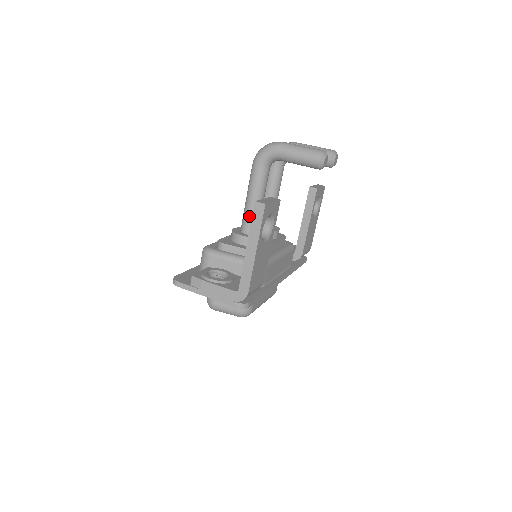
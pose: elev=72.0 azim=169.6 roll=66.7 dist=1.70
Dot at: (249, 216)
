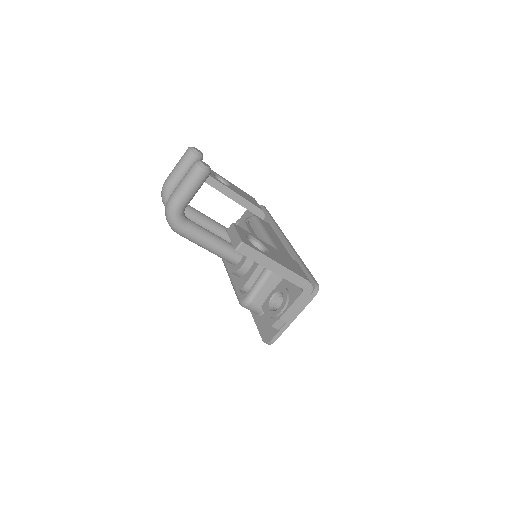
Dot at: (225, 253)
